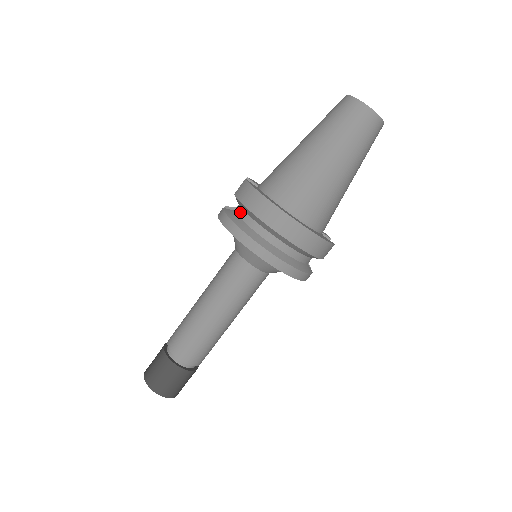
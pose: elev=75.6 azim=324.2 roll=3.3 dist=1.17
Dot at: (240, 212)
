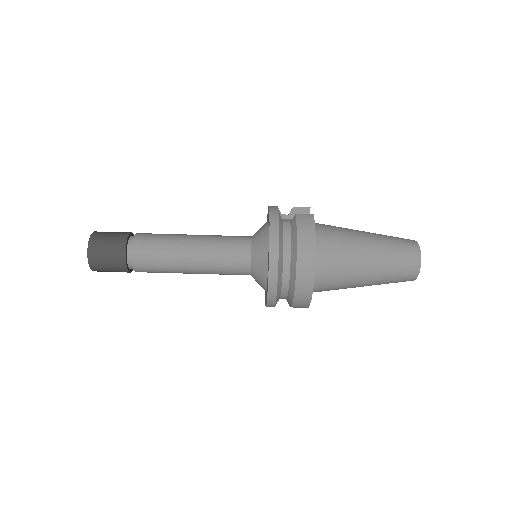
Dot at: (287, 231)
